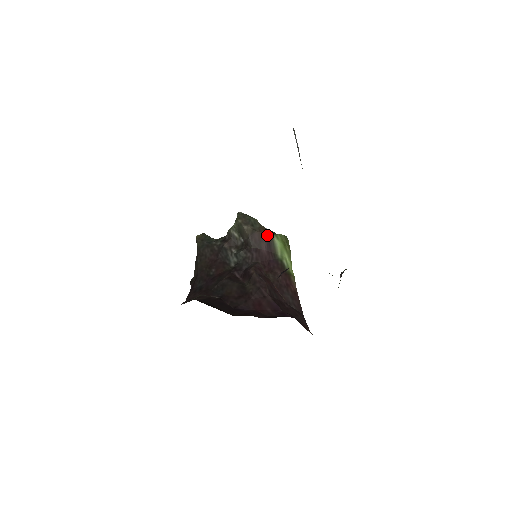
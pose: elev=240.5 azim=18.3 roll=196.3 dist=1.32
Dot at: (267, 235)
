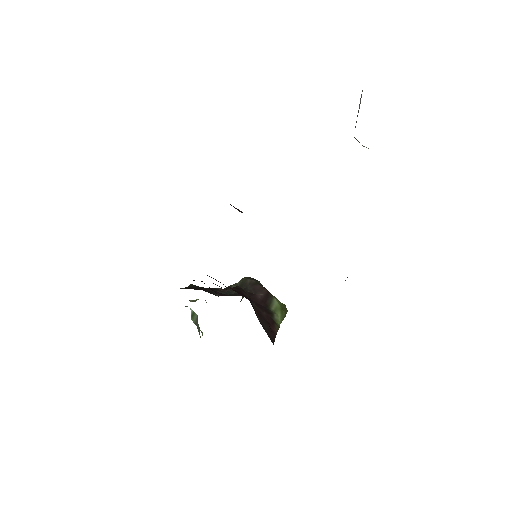
Dot at: (269, 292)
